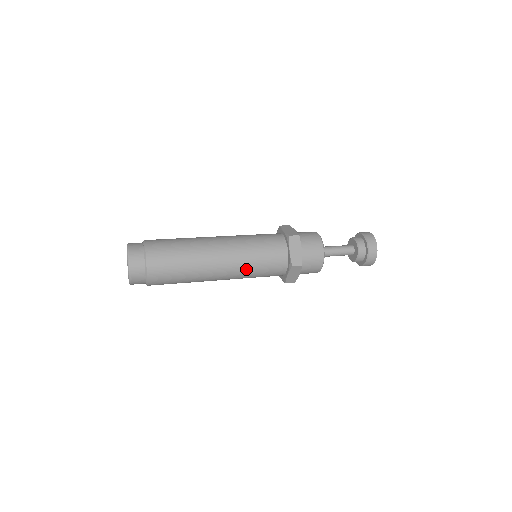
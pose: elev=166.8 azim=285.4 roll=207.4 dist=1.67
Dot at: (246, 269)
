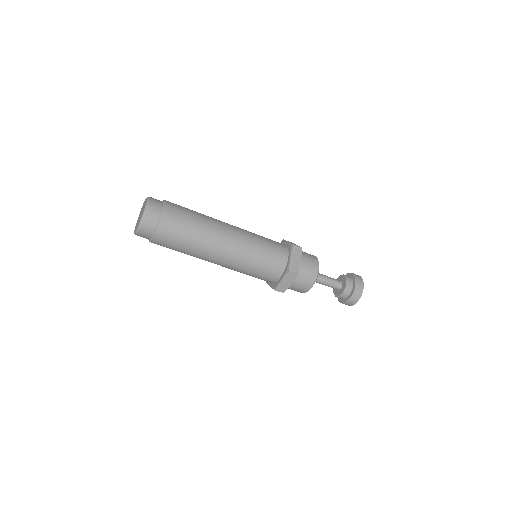
Dot at: (252, 239)
